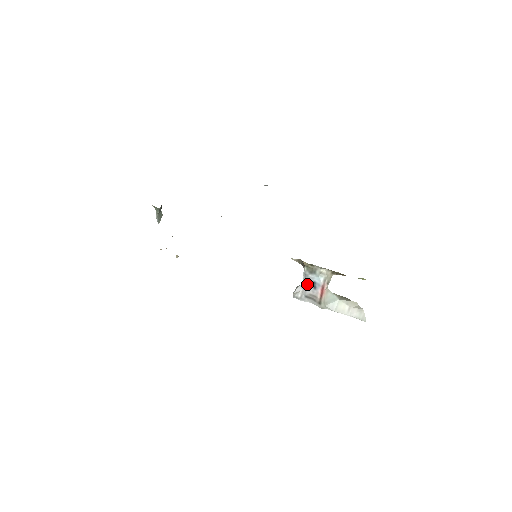
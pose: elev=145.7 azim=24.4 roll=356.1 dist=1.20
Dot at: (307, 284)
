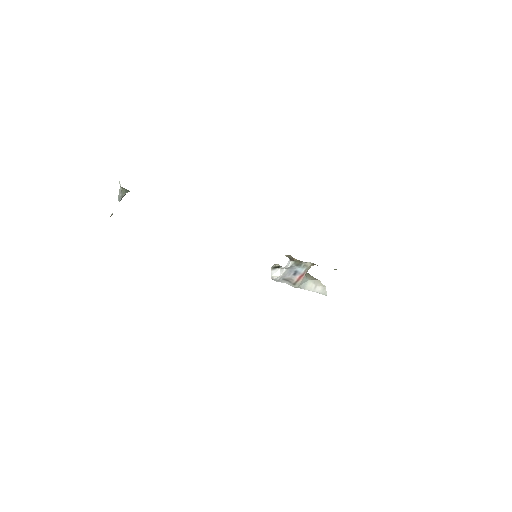
Dot at: (289, 272)
